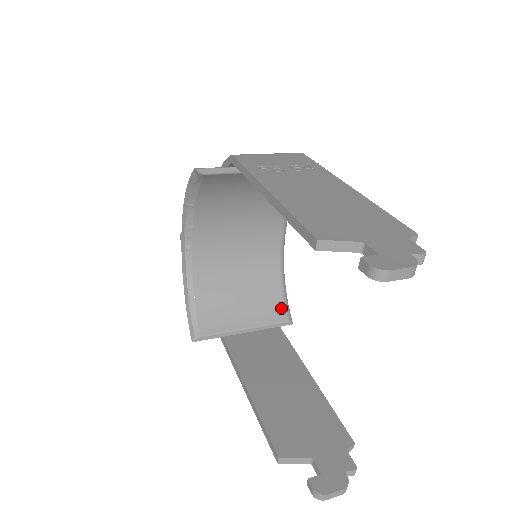
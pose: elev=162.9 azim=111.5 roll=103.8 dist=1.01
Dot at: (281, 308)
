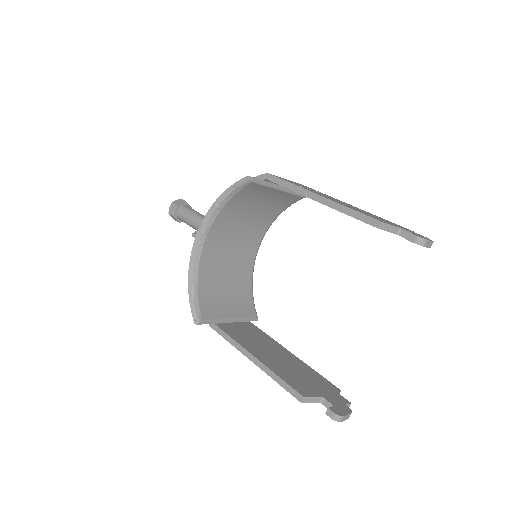
Dot at: (252, 307)
